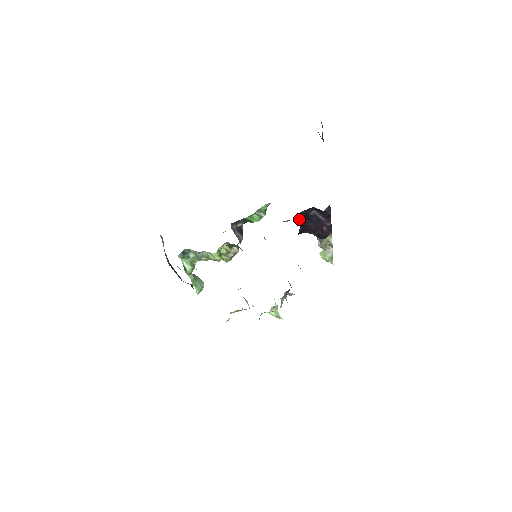
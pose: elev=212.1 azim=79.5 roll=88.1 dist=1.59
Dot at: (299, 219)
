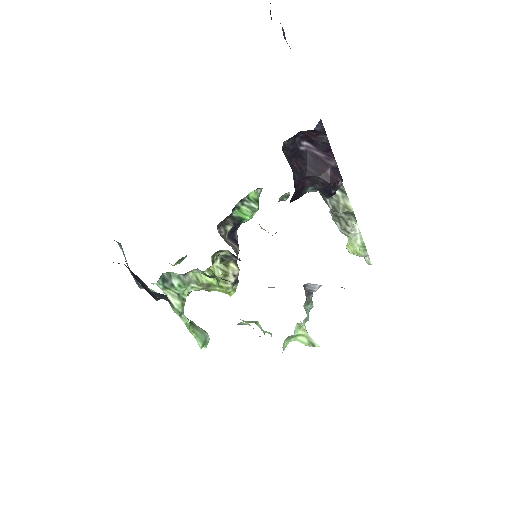
Dot at: (287, 158)
